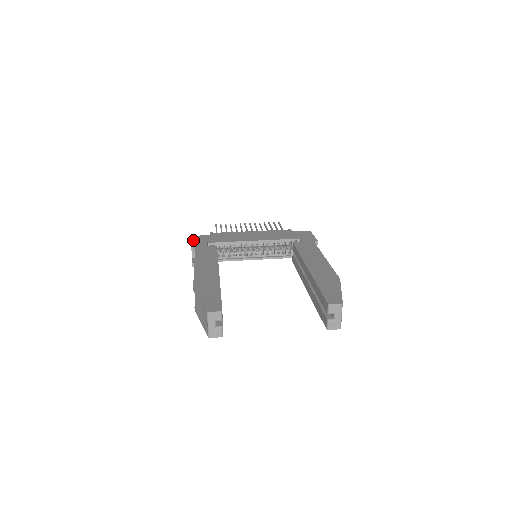
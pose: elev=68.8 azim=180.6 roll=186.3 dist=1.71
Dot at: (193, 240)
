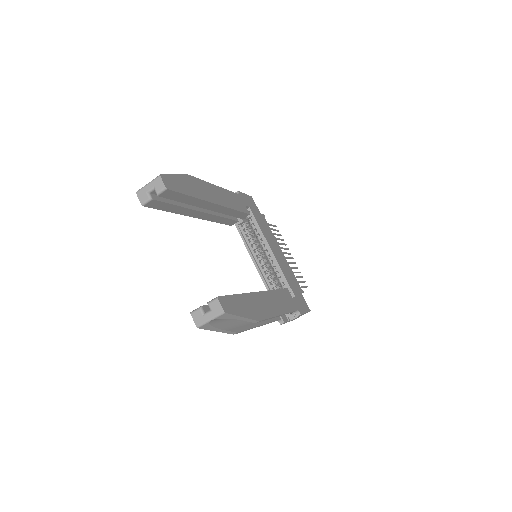
Dot at: (247, 195)
